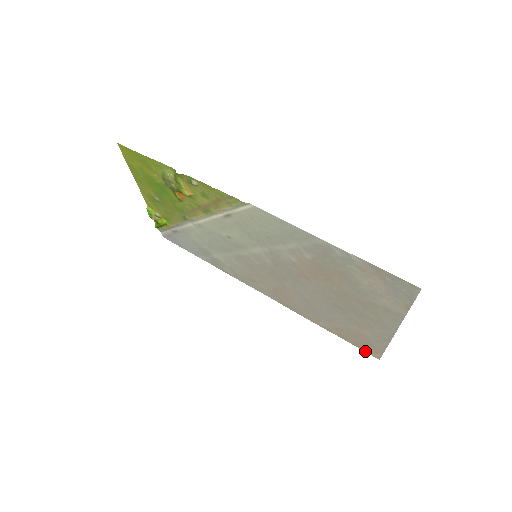
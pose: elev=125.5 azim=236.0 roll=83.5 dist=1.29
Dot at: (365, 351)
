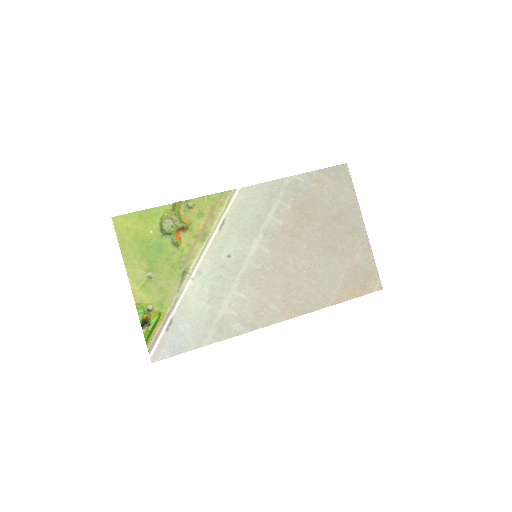
Dot at: (371, 292)
